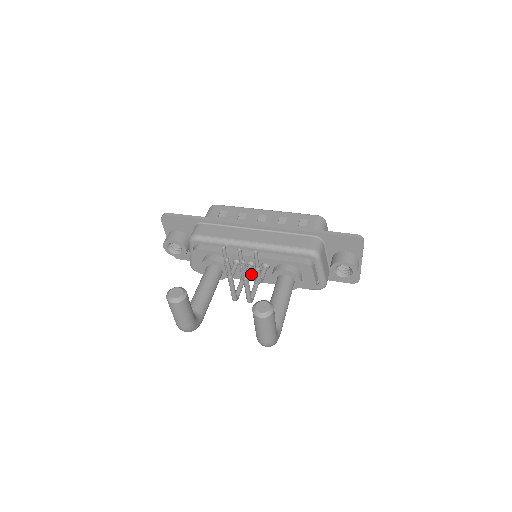
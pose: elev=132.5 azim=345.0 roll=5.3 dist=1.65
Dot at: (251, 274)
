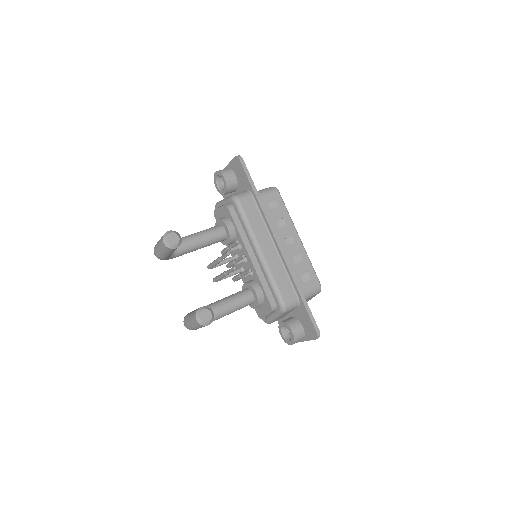
Dot at: occluded
